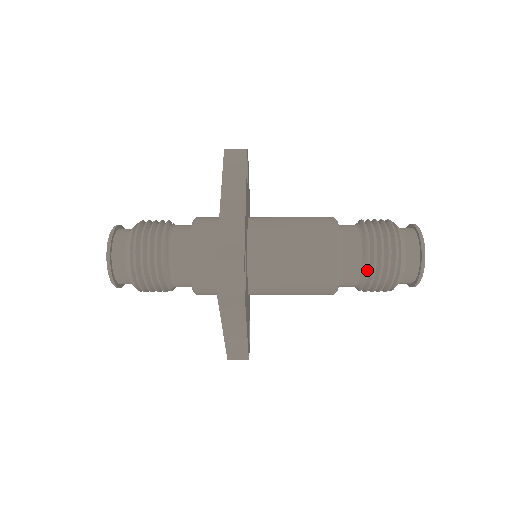
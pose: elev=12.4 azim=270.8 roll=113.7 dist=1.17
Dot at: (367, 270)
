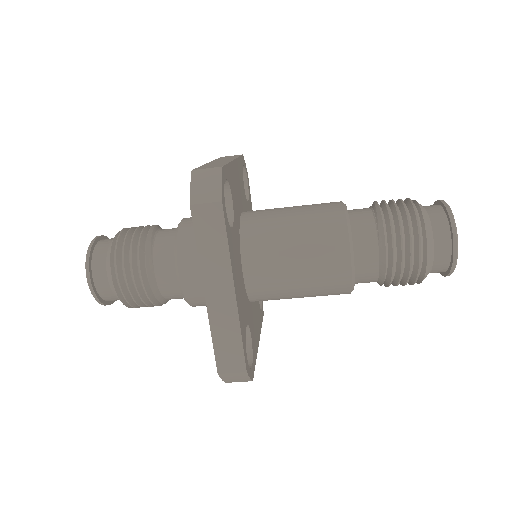
Dot at: (383, 231)
